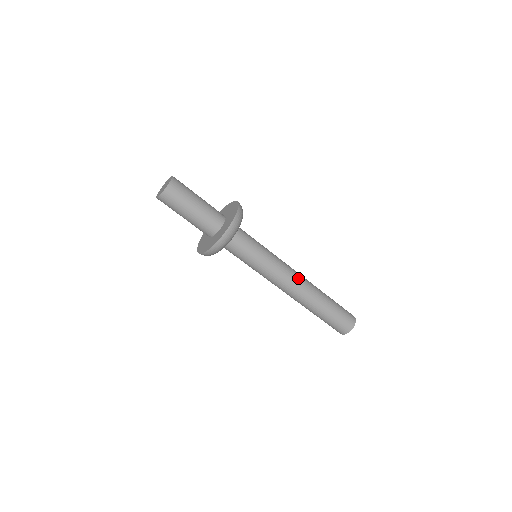
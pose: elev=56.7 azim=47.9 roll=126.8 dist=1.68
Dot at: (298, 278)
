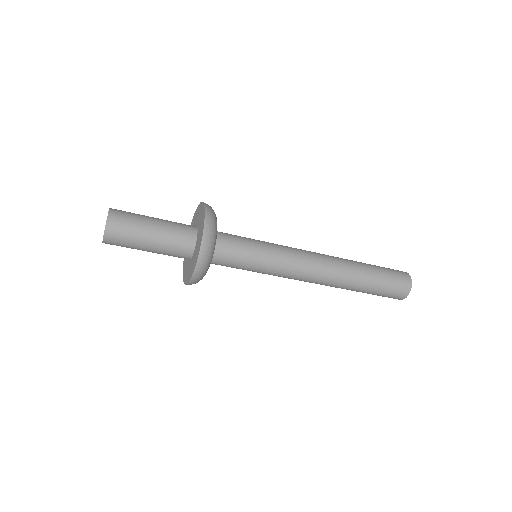
Dot at: (318, 269)
